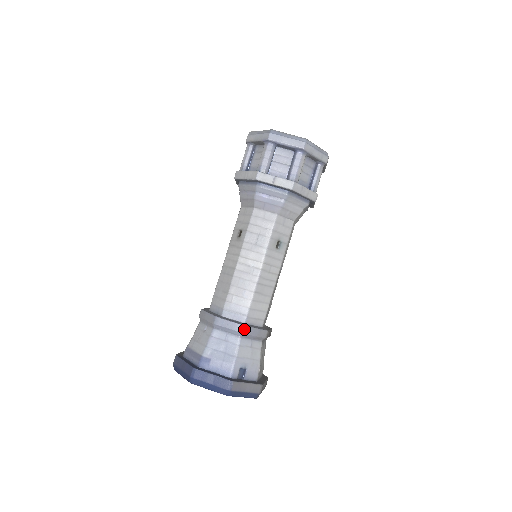
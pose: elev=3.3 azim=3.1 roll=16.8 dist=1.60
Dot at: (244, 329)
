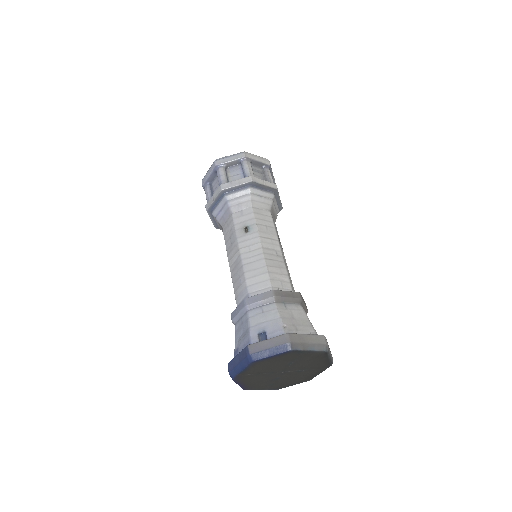
Dot at: (245, 302)
